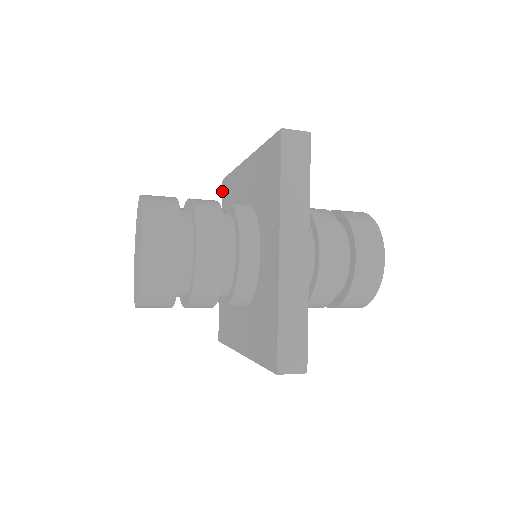
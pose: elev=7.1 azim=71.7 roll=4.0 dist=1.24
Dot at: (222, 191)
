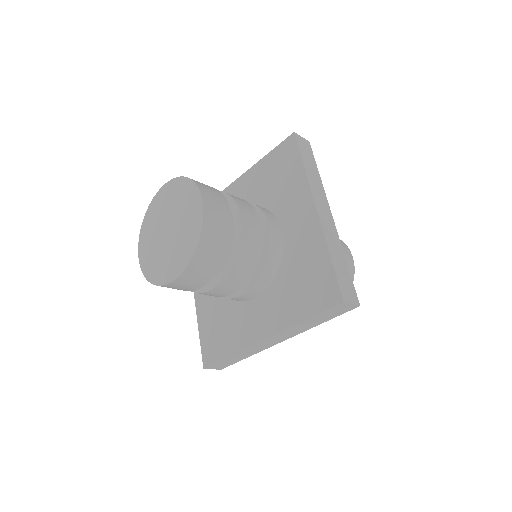
Dot at: occluded
